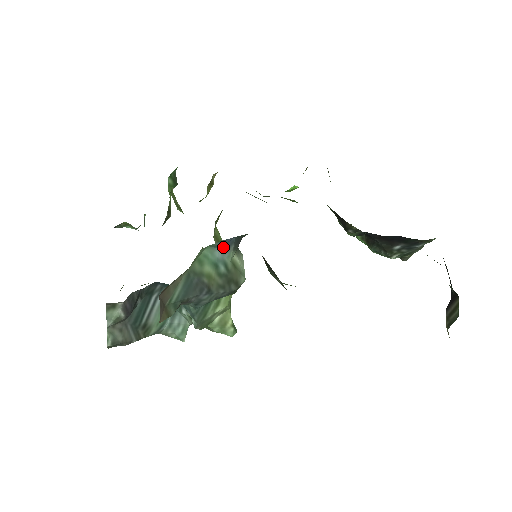
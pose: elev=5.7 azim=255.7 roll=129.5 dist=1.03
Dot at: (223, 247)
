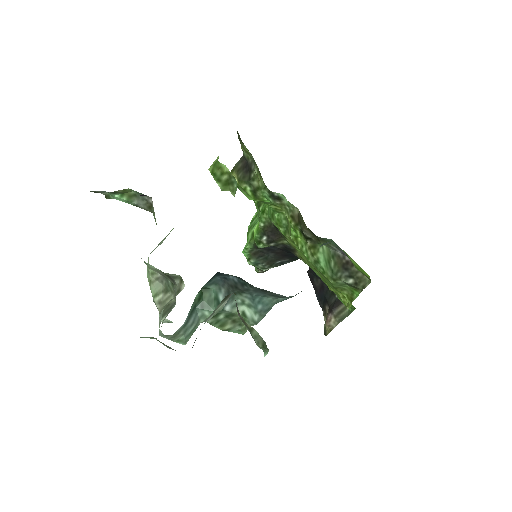
Dot at: occluded
